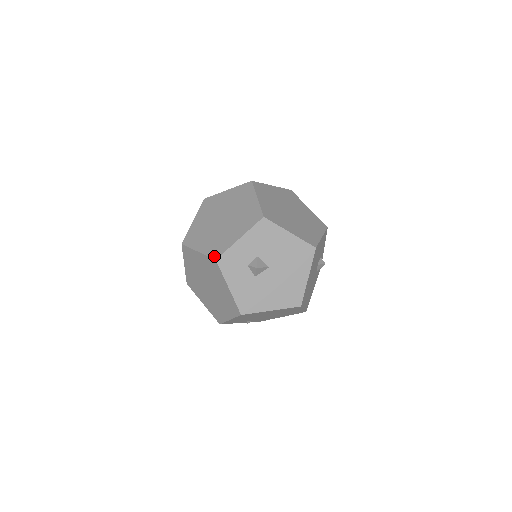
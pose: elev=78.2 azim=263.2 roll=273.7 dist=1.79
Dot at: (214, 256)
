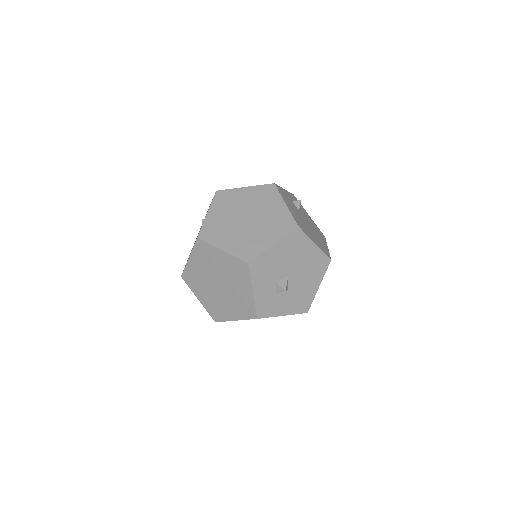
Dot at: (252, 317)
